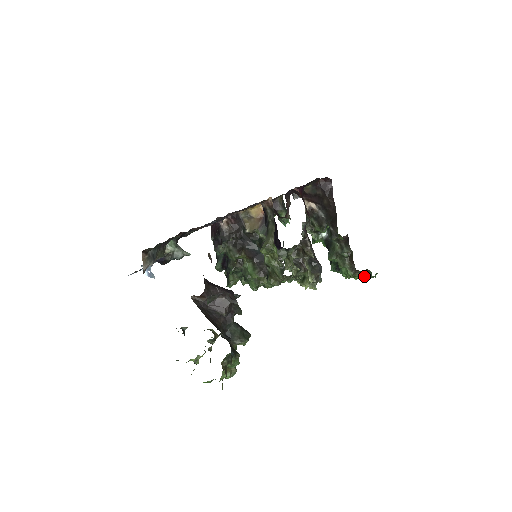
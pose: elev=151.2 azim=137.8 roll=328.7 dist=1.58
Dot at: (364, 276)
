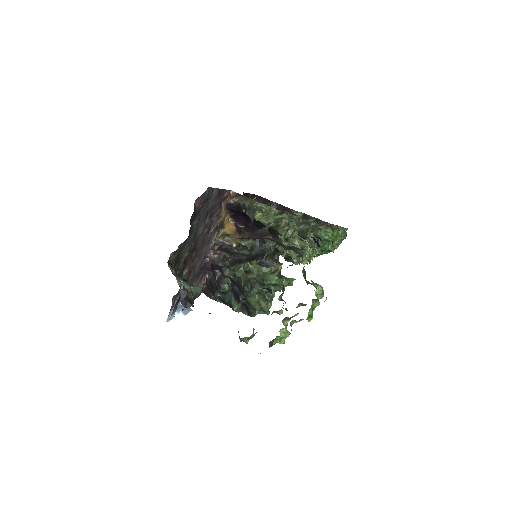
Dot at: (340, 239)
